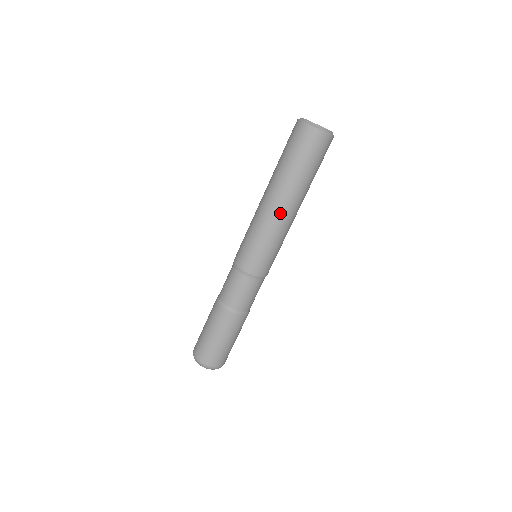
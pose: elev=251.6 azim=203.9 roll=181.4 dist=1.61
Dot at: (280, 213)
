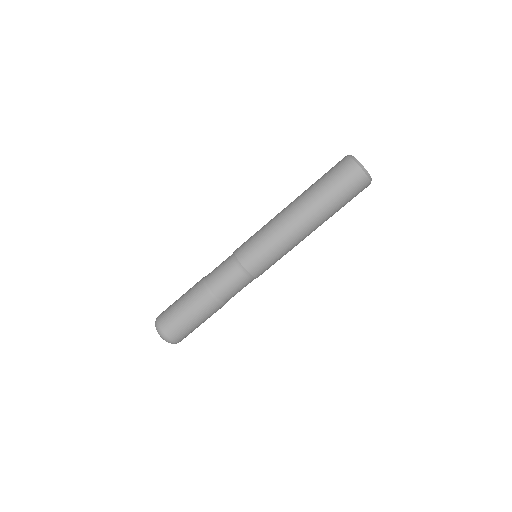
Dot at: (306, 236)
